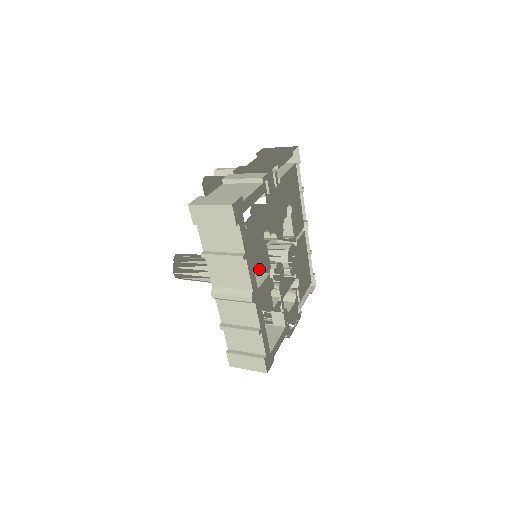
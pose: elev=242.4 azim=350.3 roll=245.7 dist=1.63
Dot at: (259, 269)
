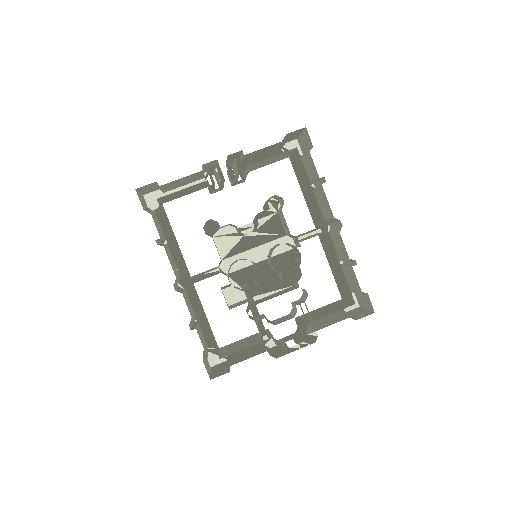
Dot at: occluded
